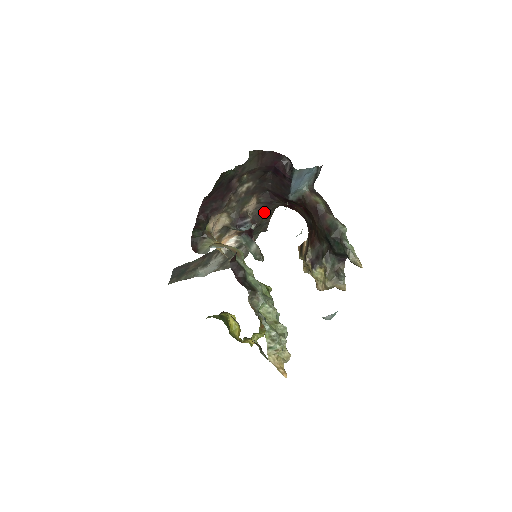
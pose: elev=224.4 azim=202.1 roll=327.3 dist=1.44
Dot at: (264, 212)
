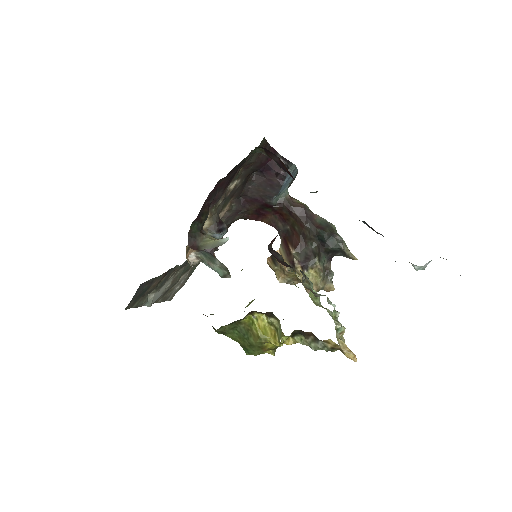
Dot at: (226, 224)
